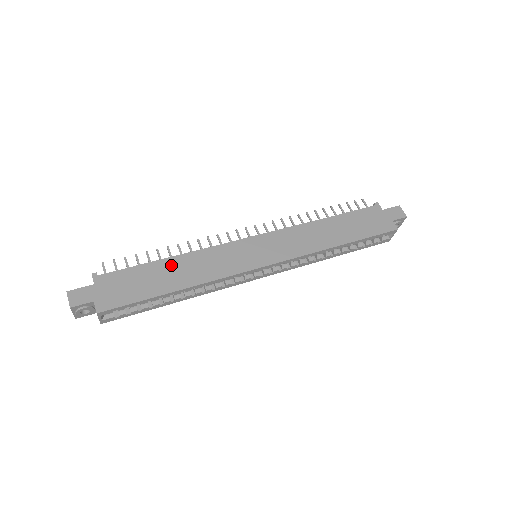
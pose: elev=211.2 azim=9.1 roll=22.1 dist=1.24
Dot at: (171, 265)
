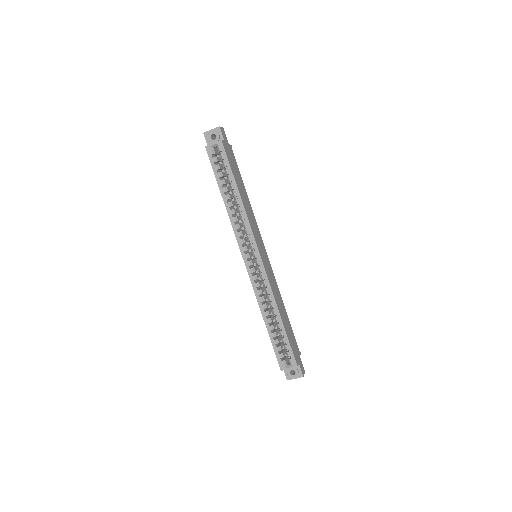
Dot at: (245, 193)
